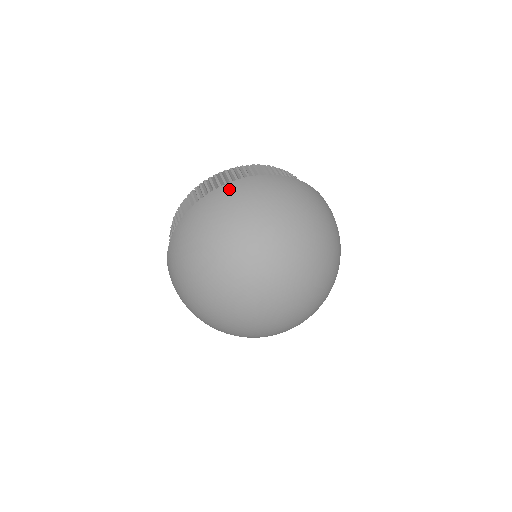
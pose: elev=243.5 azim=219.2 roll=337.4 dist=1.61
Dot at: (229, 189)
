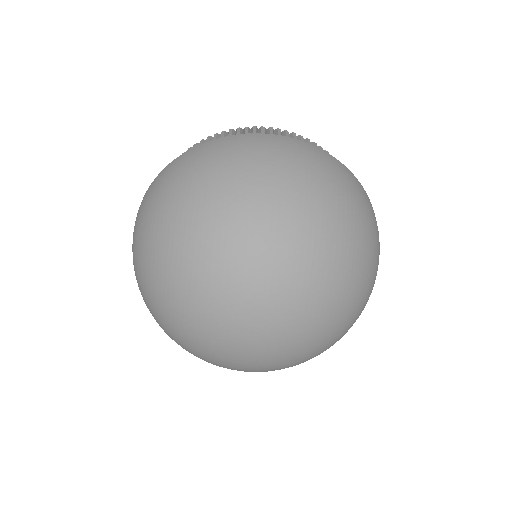
Dot at: (344, 169)
